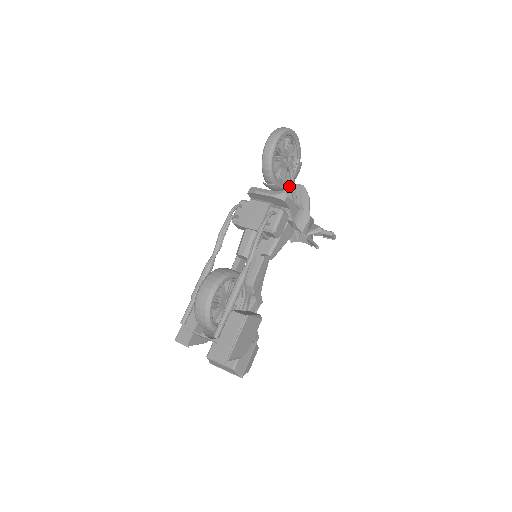
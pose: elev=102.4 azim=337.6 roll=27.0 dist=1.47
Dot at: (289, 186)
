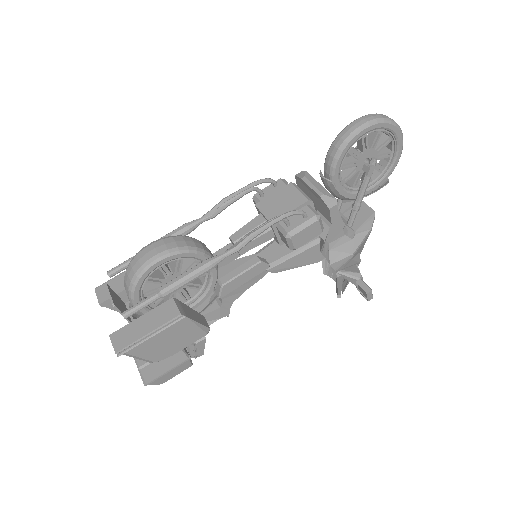
Dot at: (353, 199)
